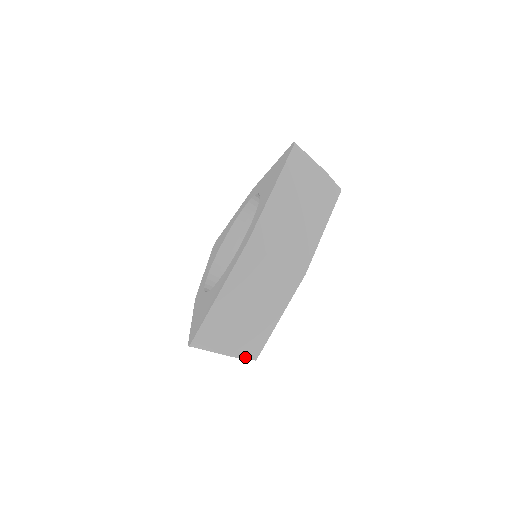
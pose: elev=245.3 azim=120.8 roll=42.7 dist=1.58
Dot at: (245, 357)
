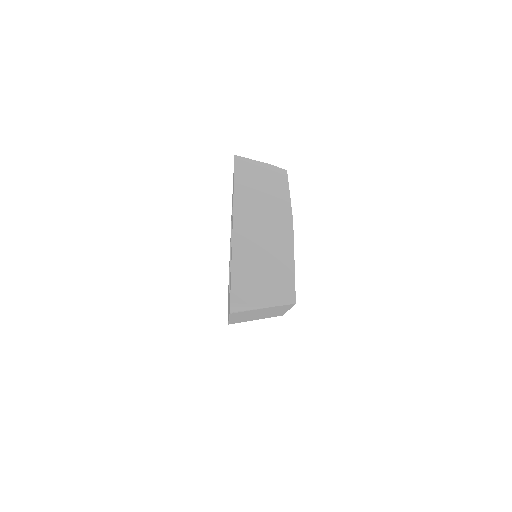
Dot at: occluded
